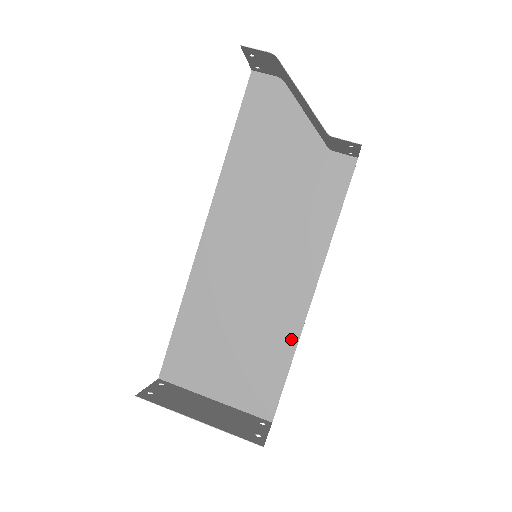
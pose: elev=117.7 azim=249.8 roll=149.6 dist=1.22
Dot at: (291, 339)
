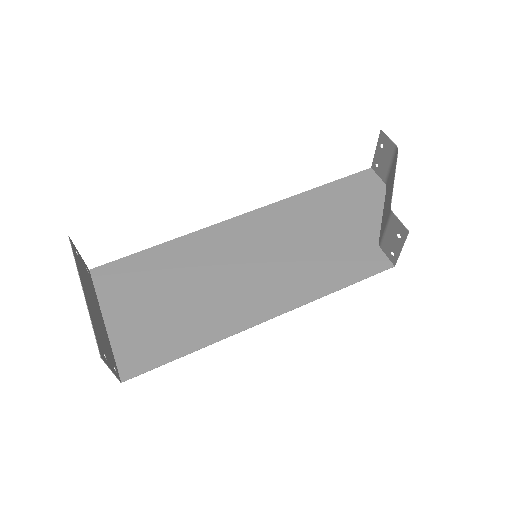
Dot at: (213, 335)
